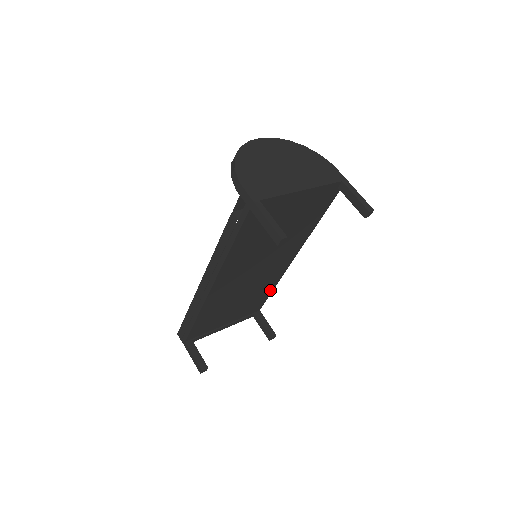
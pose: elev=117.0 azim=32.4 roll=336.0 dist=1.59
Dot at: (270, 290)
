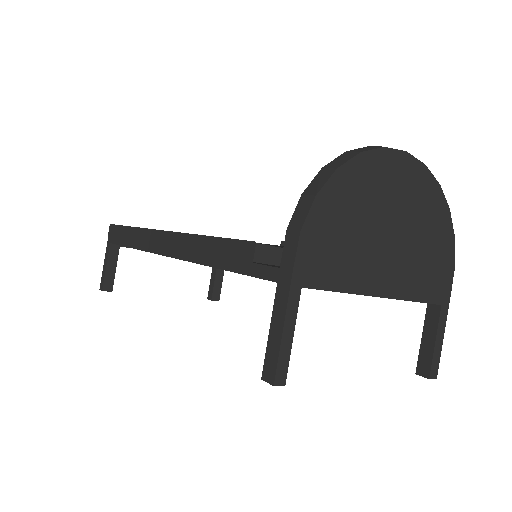
Dot at: occluded
